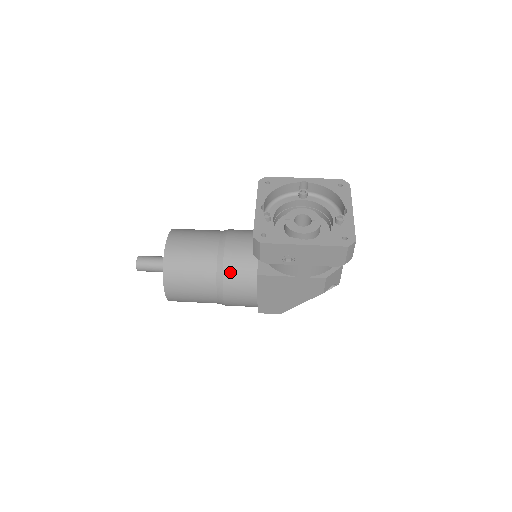
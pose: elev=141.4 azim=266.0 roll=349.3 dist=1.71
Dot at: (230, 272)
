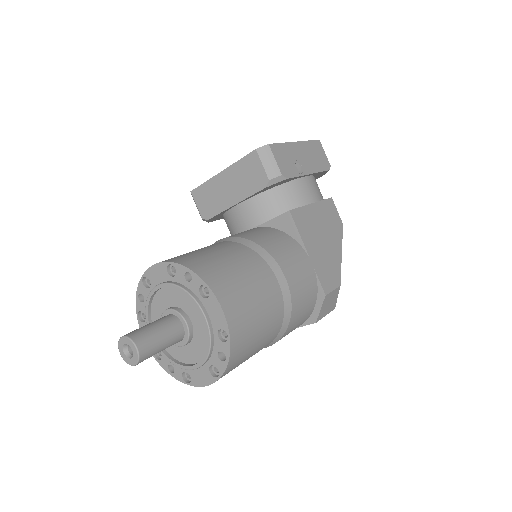
Dot at: (261, 240)
